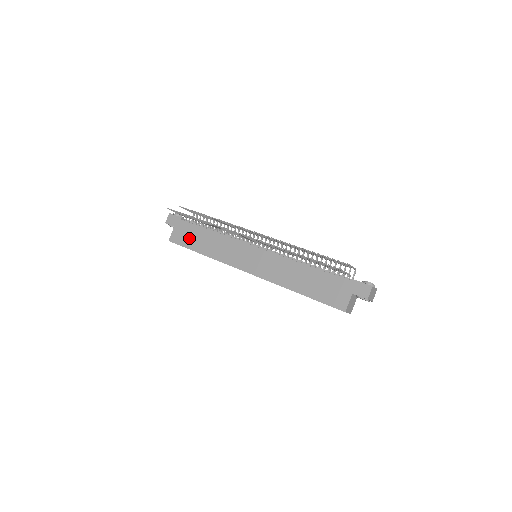
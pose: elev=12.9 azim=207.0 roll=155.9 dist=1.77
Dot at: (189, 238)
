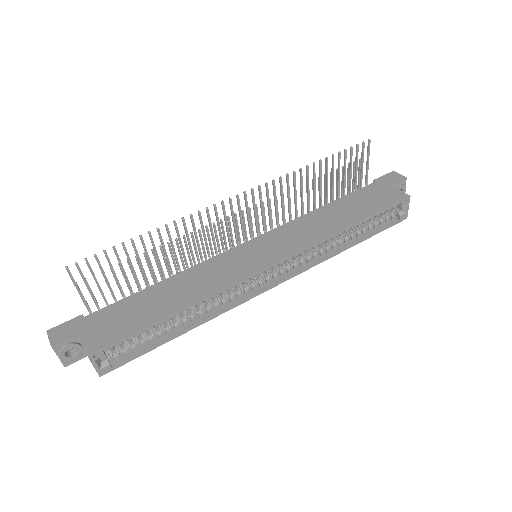
Dot at: (129, 317)
